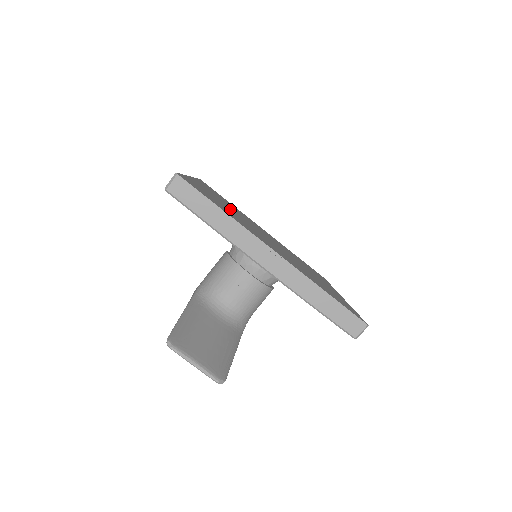
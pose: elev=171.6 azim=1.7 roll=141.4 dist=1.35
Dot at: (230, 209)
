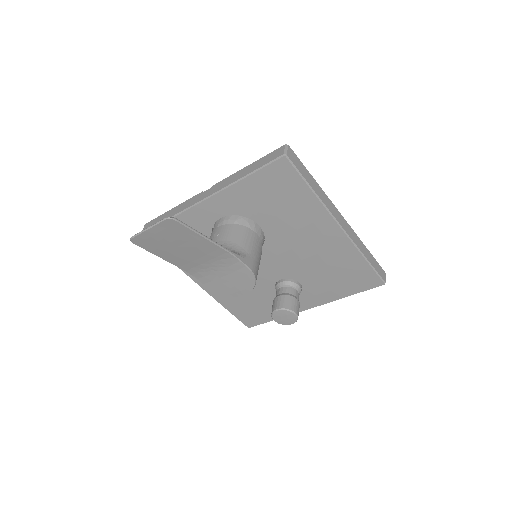
Dot at: occluded
